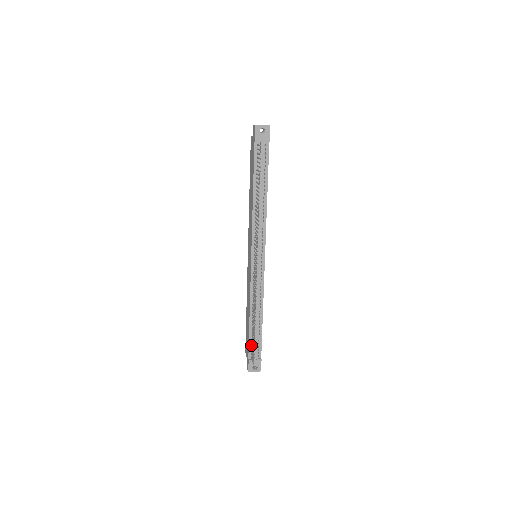
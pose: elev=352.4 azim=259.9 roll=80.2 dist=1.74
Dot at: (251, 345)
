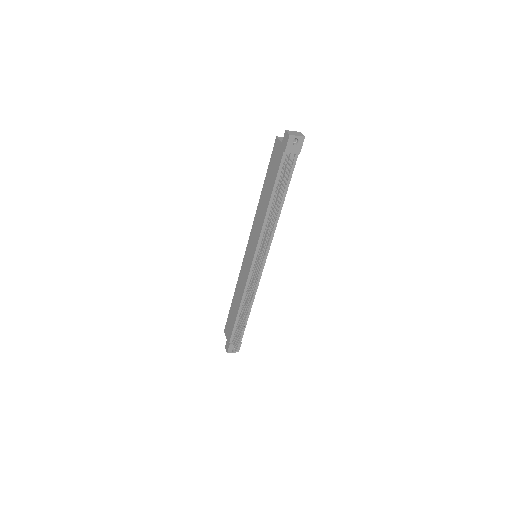
Dot at: (234, 332)
